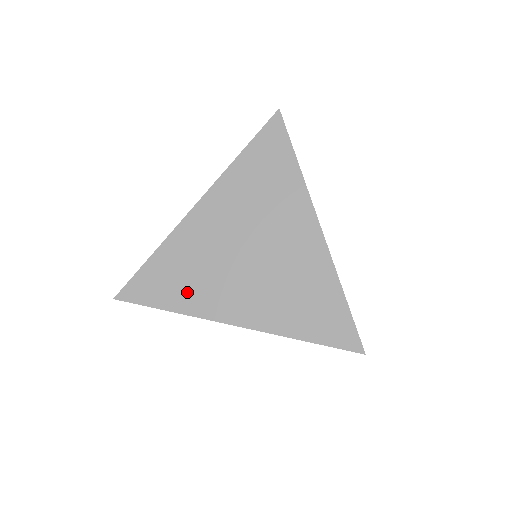
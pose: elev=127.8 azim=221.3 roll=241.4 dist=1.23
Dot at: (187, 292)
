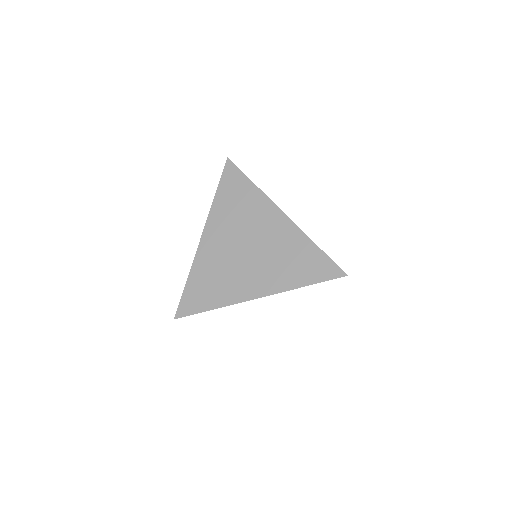
Dot at: (218, 292)
